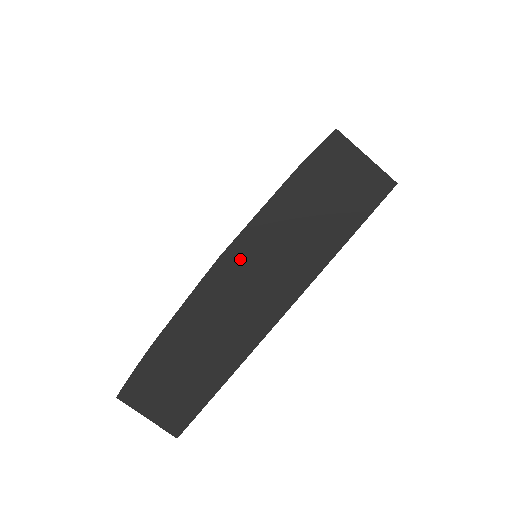
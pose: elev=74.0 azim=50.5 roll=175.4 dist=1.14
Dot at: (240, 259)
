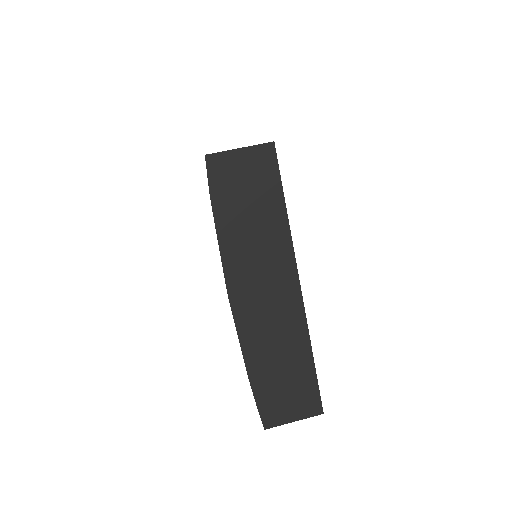
Dot at: (240, 283)
